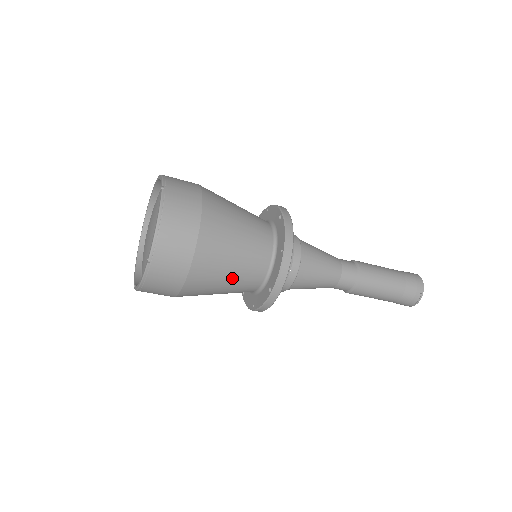
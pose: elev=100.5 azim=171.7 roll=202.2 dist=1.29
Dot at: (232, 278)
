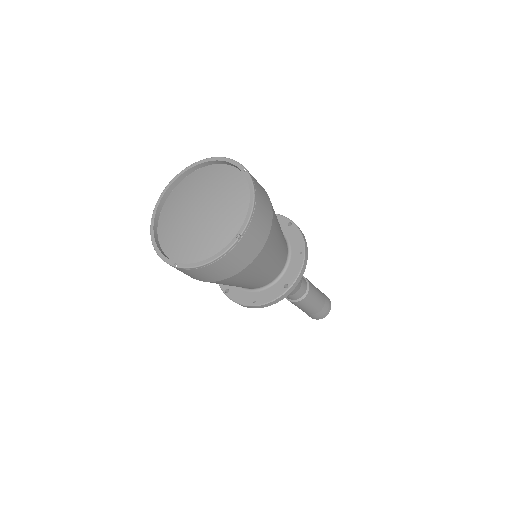
Dot at: (267, 270)
